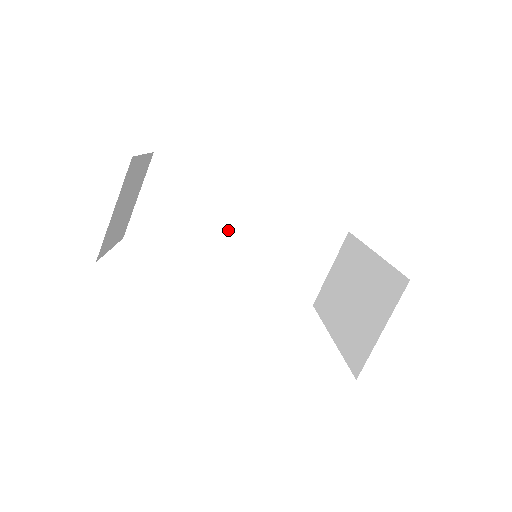
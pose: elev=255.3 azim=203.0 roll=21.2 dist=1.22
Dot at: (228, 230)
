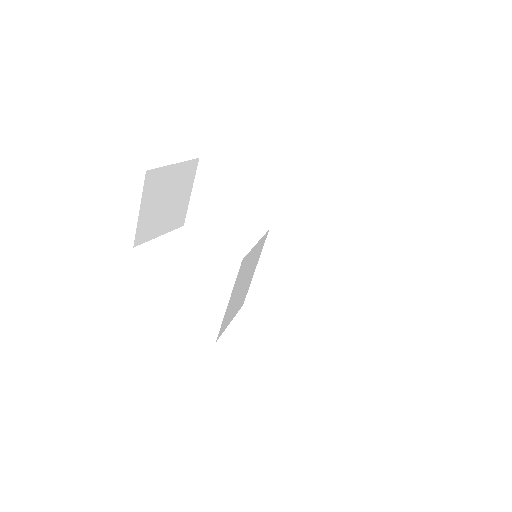
Dot at: (261, 227)
